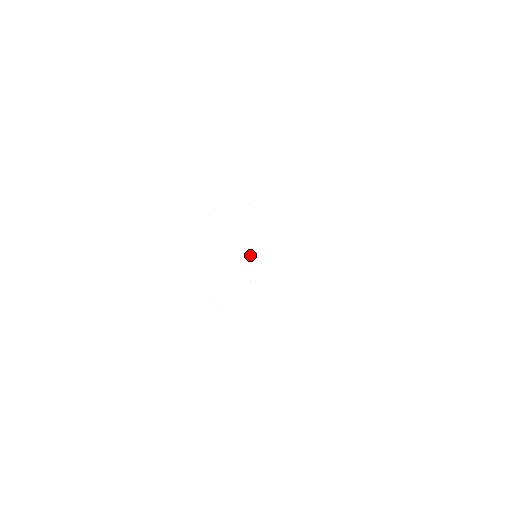
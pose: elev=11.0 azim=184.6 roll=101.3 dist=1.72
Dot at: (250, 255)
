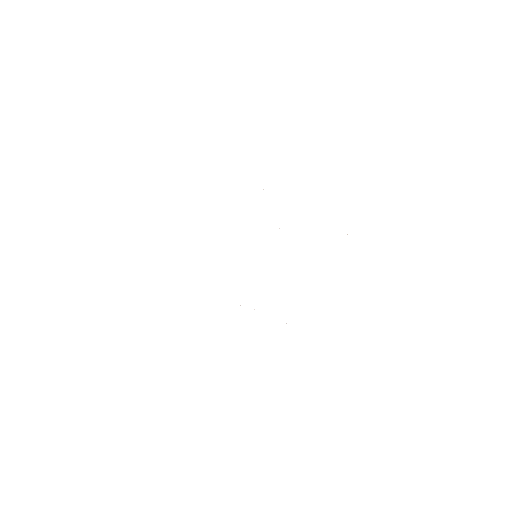
Dot at: occluded
